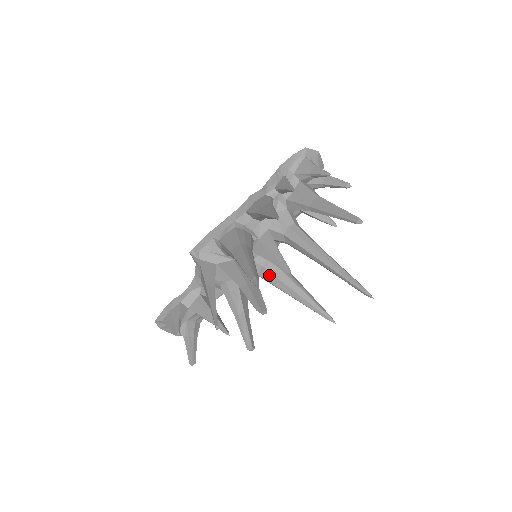
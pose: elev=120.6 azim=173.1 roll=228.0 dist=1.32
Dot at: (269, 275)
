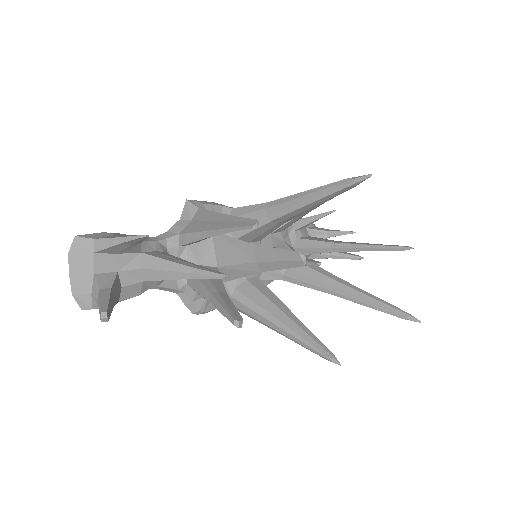
Dot at: (254, 291)
